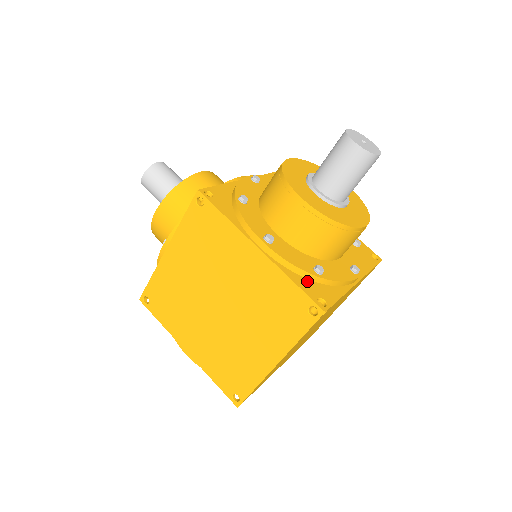
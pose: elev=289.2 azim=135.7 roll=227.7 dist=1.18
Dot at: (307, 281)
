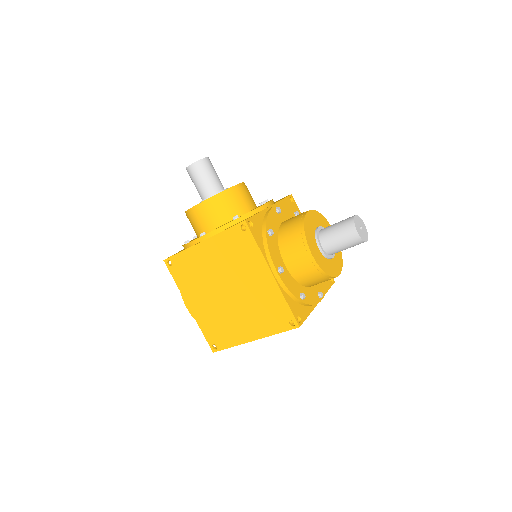
Dot at: (294, 302)
